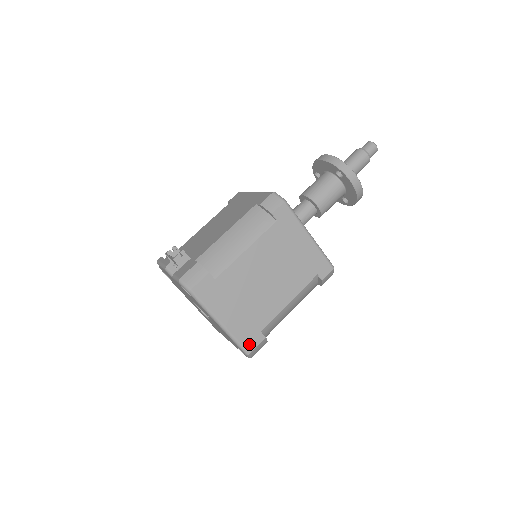
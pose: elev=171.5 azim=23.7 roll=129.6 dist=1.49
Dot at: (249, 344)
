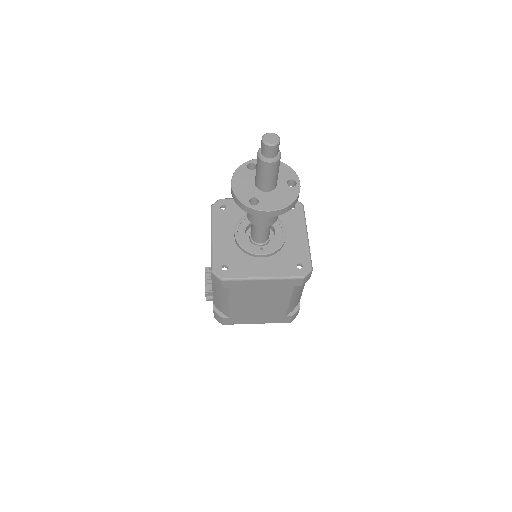
Dot at: (285, 321)
